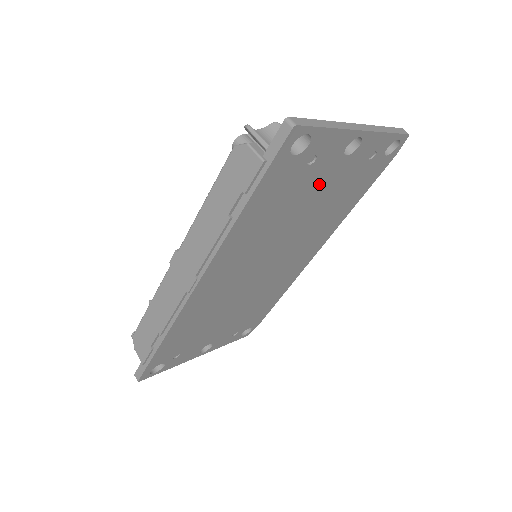
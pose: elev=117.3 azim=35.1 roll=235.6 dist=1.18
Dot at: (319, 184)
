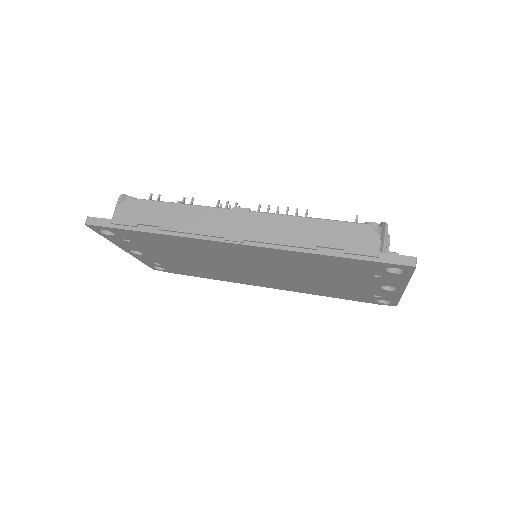
Dot at: (352, 280)
